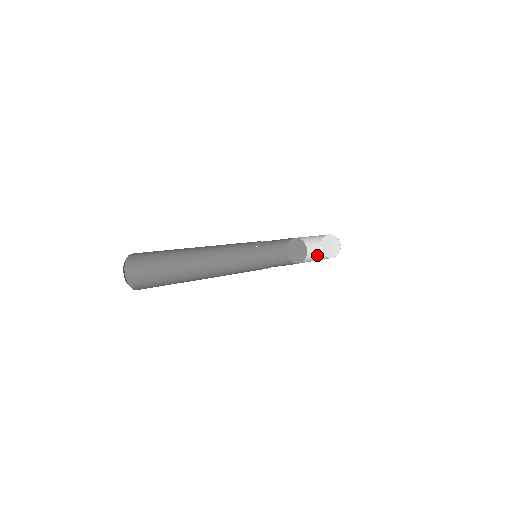
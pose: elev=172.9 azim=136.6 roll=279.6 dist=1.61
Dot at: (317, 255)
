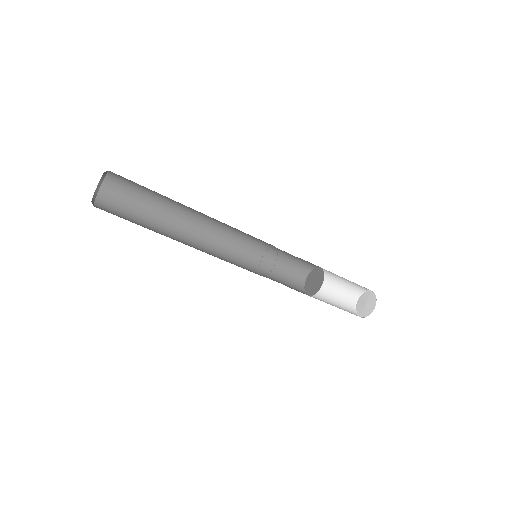
Dot at: (347, 310)
